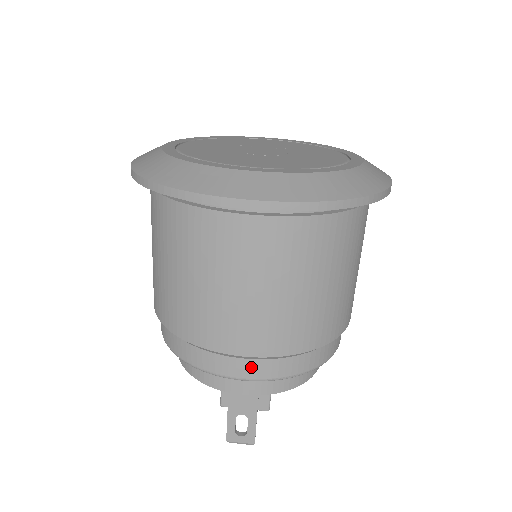
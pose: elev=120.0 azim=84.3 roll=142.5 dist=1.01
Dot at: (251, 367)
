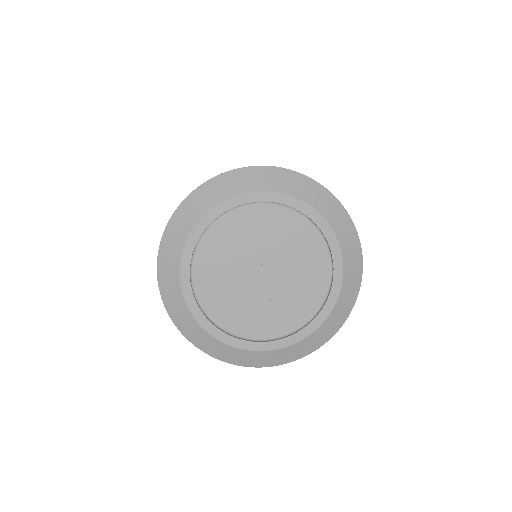
Dot at: occluded
